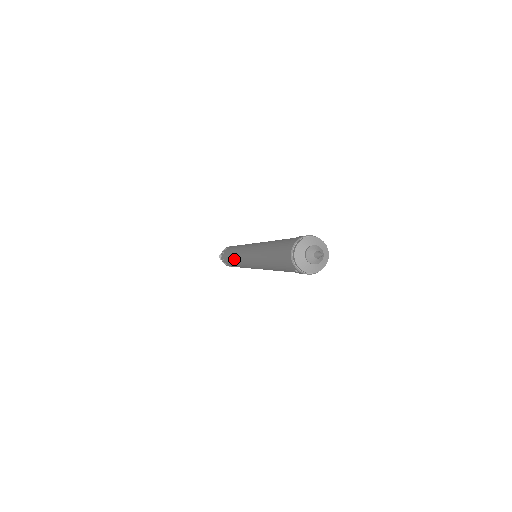
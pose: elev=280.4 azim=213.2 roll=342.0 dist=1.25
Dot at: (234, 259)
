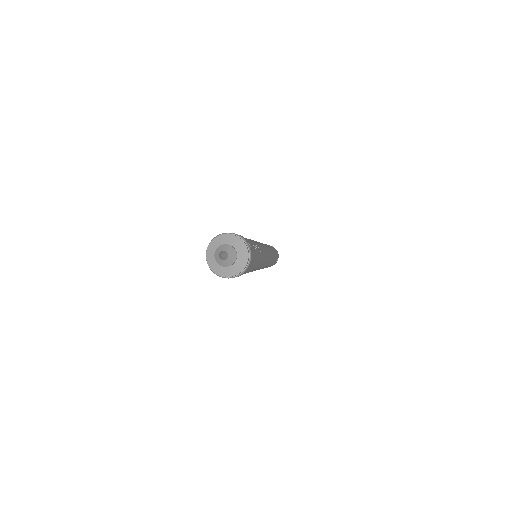
Dot at: occluded
